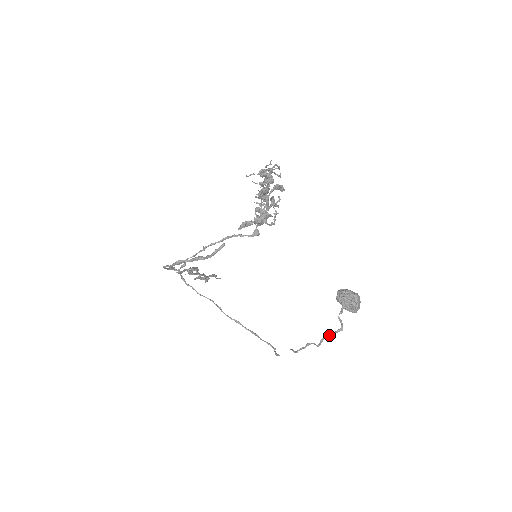
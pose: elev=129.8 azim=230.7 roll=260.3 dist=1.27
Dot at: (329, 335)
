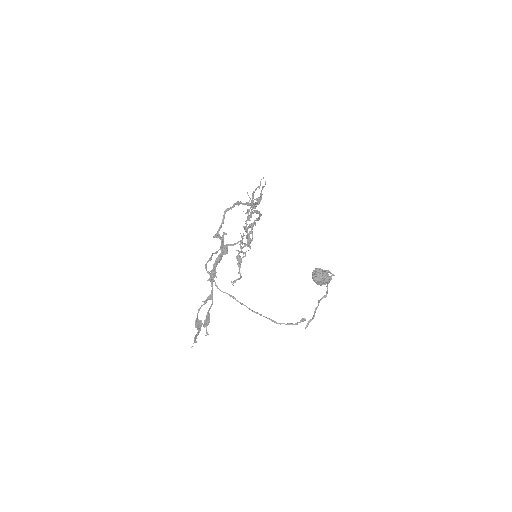
Dot at: (329, 279)
